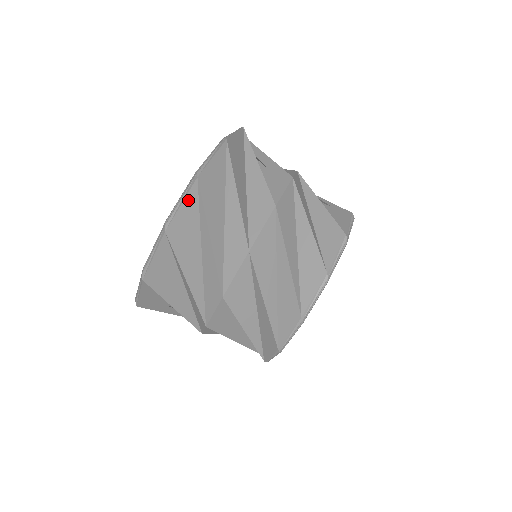
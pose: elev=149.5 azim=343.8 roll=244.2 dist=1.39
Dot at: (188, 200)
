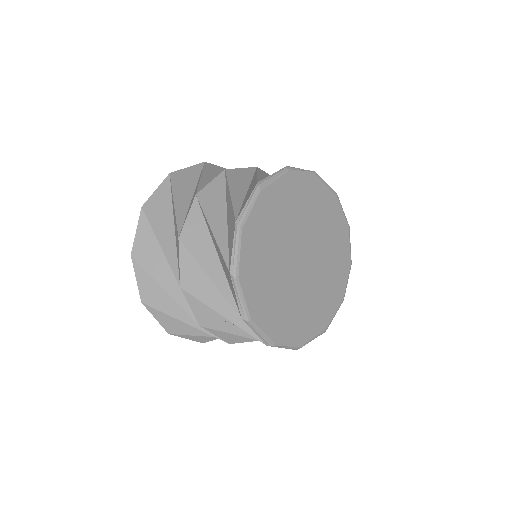
Dot at: (162, 187)
